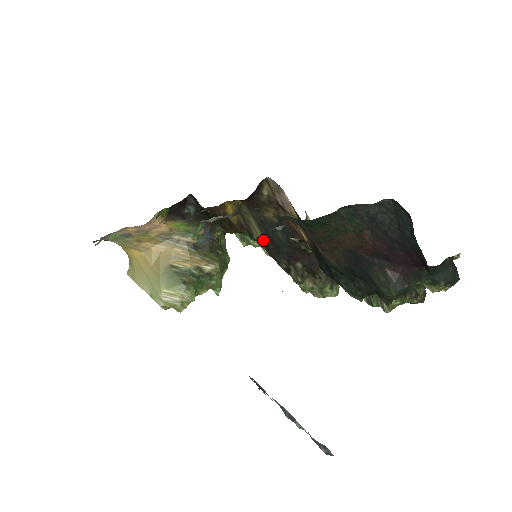
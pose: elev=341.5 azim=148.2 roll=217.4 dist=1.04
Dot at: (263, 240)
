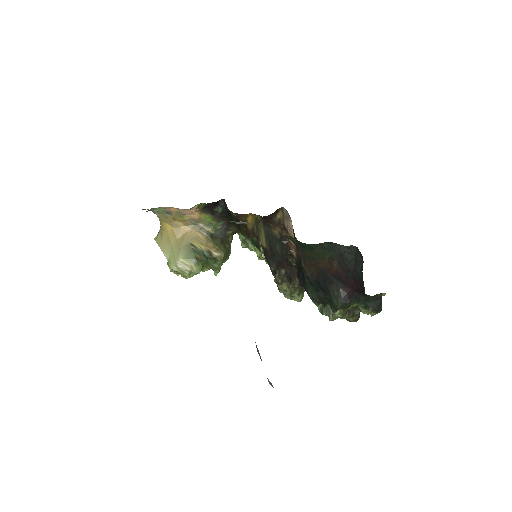
Dot at: (265, 247)
